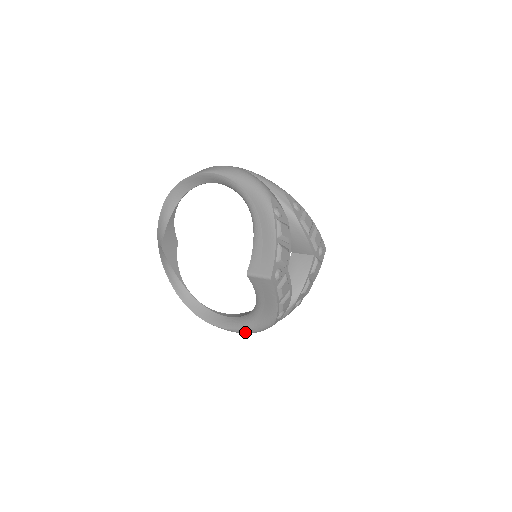
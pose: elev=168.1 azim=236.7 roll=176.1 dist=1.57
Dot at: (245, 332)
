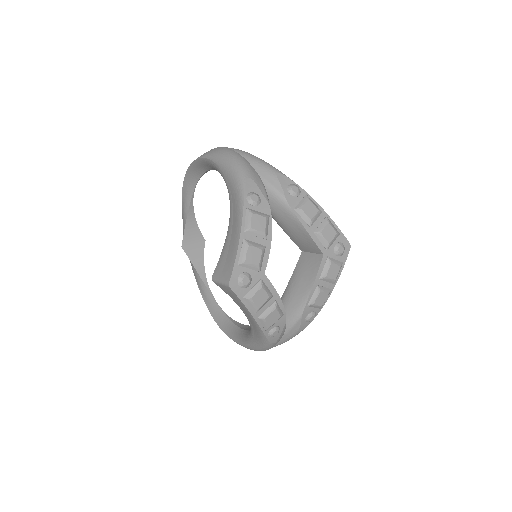
Dot at: (253, 349)
